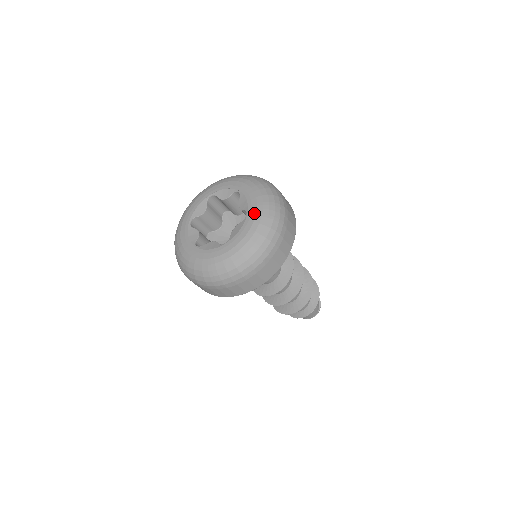
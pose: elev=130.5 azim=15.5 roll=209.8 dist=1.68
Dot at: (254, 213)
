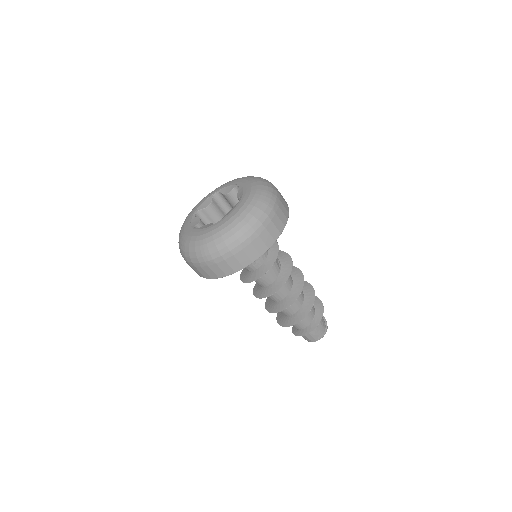
Dot at: (247, 197)
